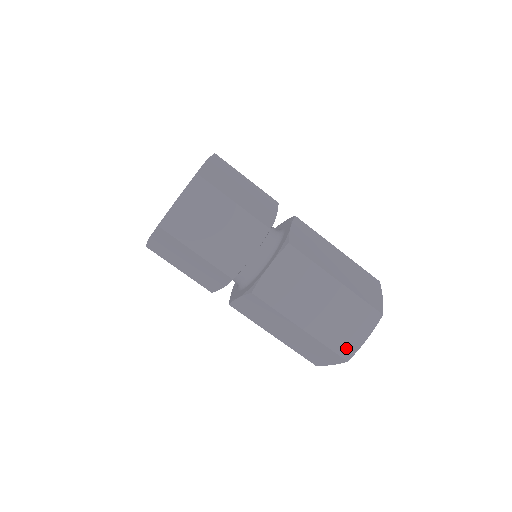
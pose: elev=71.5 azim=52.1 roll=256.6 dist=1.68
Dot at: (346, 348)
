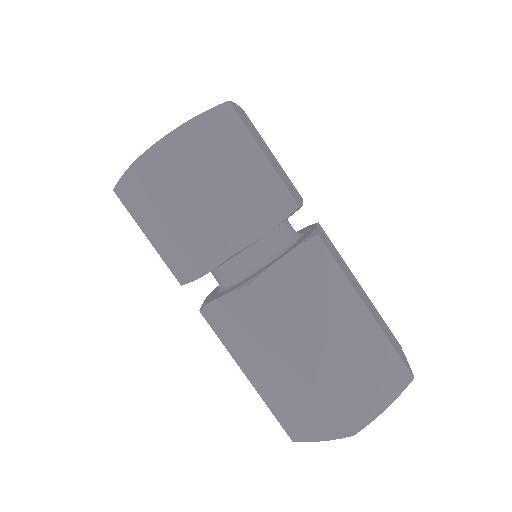
Dot at: (357, 413)
